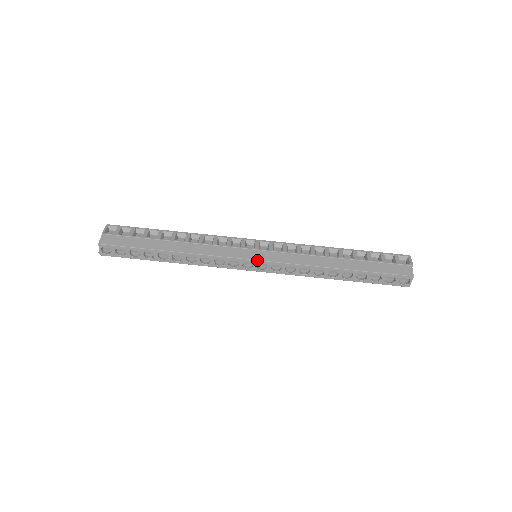
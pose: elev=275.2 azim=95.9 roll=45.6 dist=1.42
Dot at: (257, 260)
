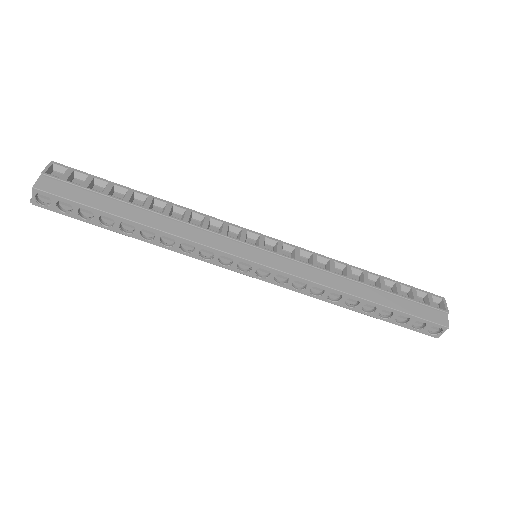
Dot at: (259, 263)
